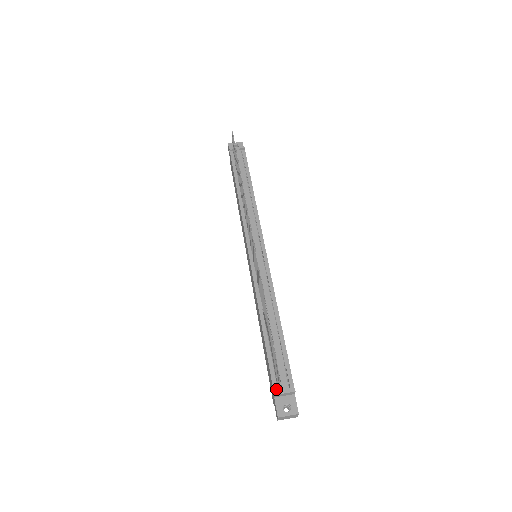
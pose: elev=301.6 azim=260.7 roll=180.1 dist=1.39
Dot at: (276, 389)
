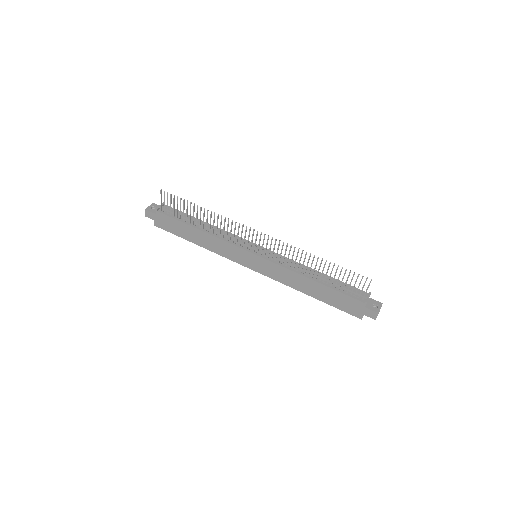
Dot at: (363, 301)
